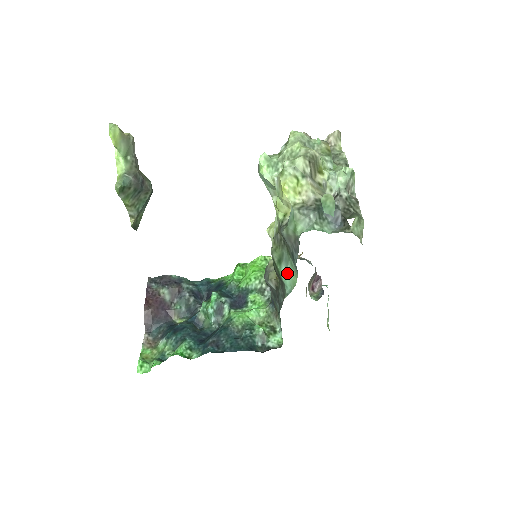
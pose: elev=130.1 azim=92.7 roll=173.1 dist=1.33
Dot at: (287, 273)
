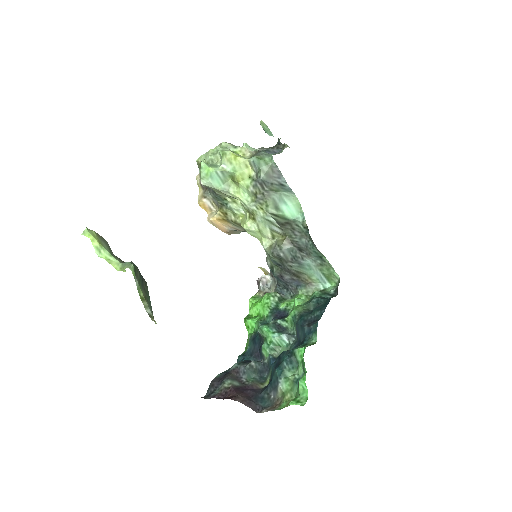
Dot at: (289, 205)
